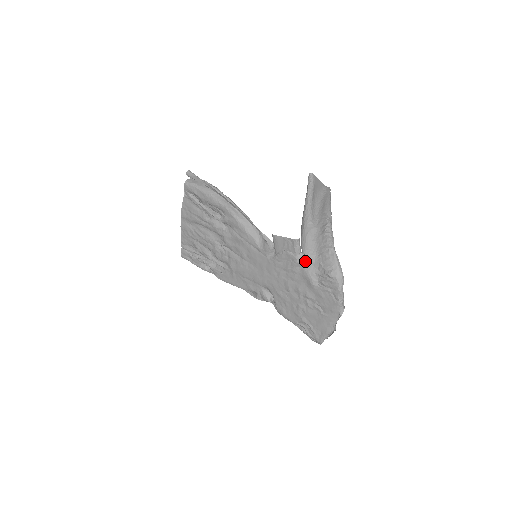
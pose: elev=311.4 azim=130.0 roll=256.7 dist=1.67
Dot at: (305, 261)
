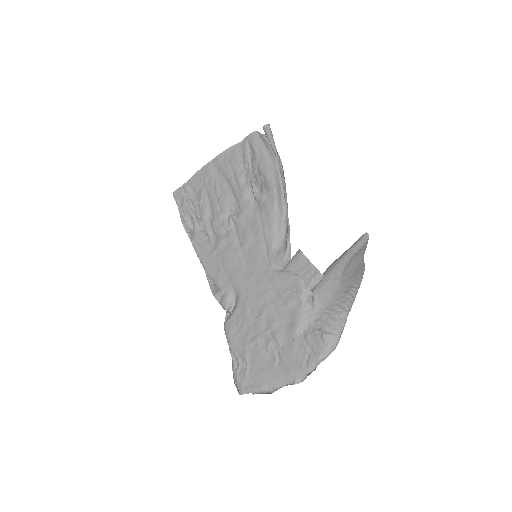
Dot at: (309, 302)
